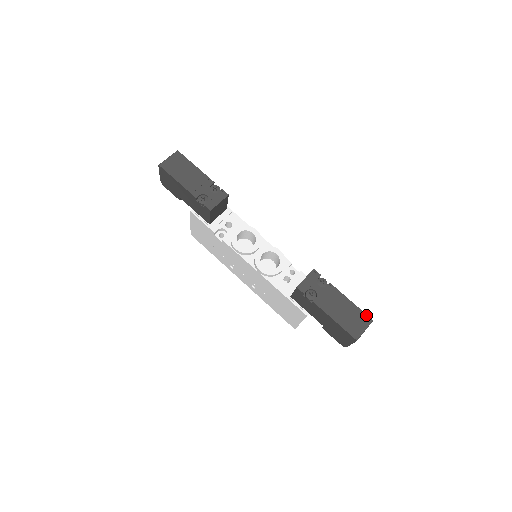
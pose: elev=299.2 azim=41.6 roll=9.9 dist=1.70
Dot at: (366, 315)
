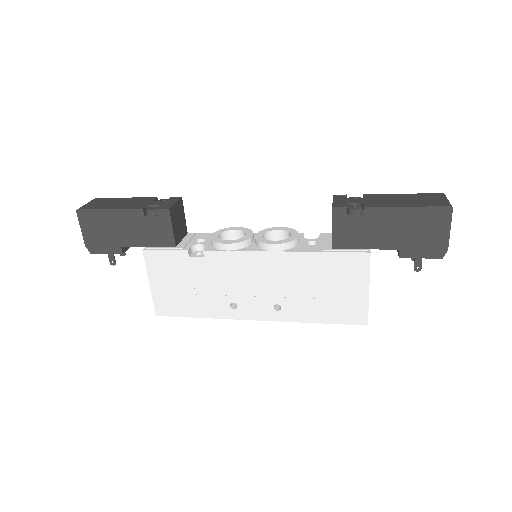
Dot at: (432, 194)
